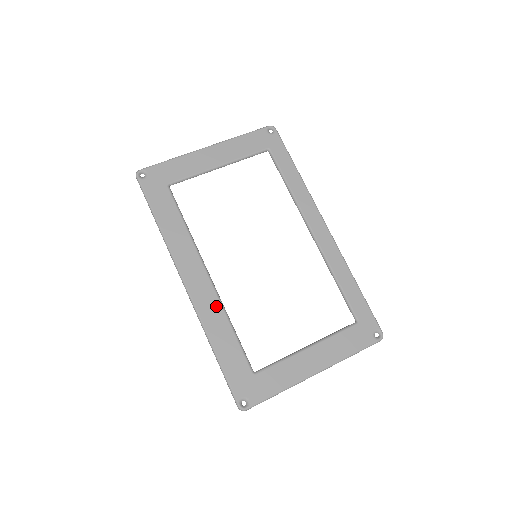
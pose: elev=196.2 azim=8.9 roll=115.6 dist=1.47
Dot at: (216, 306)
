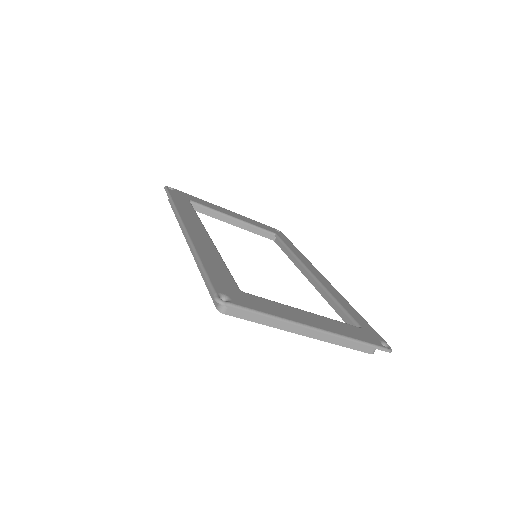
Dot at: (211, 247)
